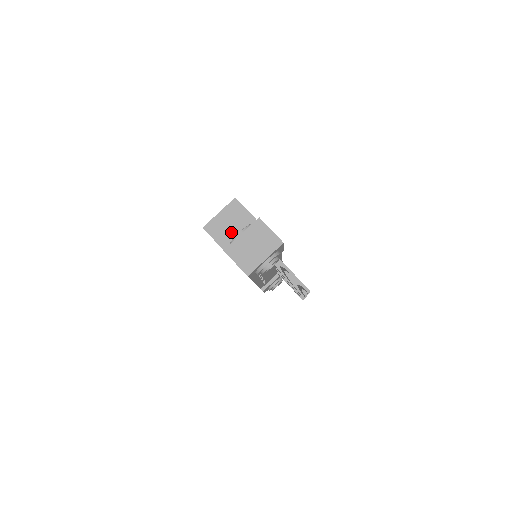
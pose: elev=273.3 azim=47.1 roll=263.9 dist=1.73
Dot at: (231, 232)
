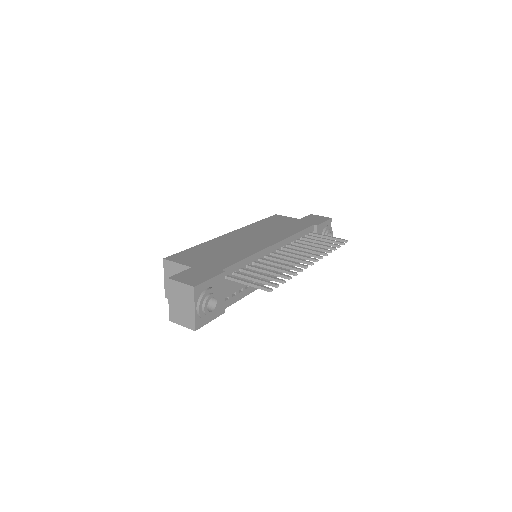
Dot at: occluded
